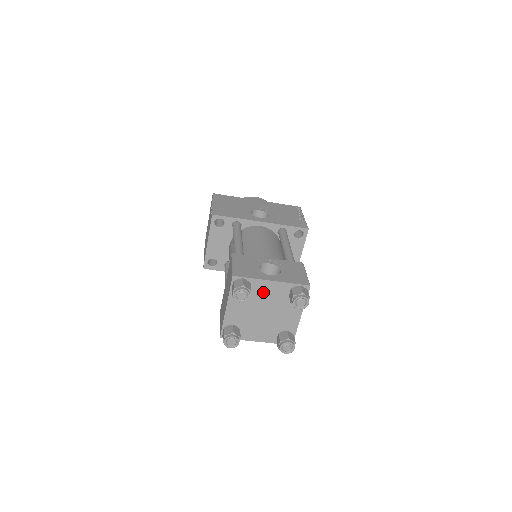
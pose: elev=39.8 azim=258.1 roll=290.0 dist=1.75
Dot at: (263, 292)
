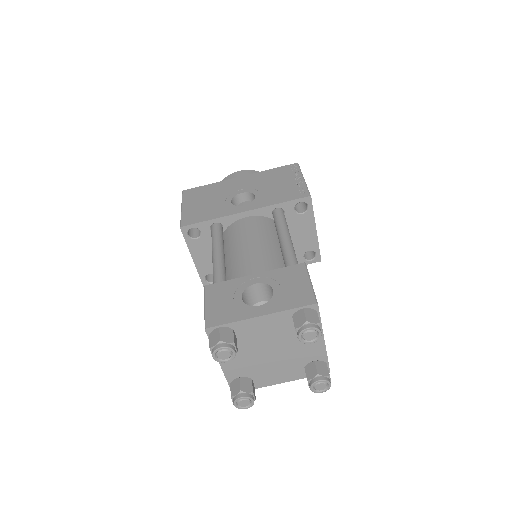
Dot at: (256, 332)
